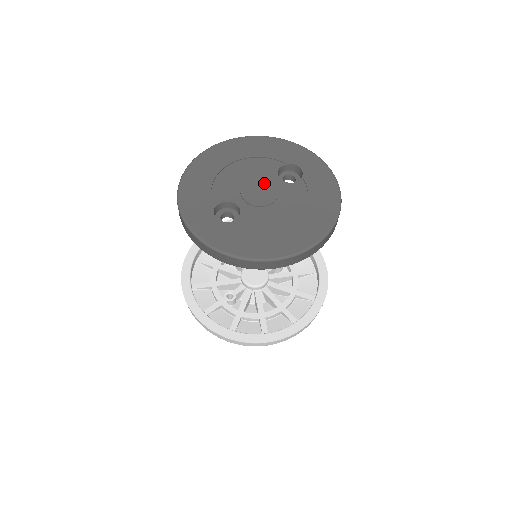
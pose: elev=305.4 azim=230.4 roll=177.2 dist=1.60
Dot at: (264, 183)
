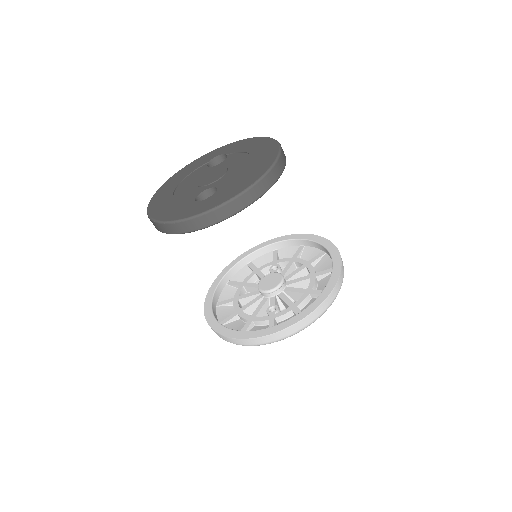
Dot at: (208, 173)
